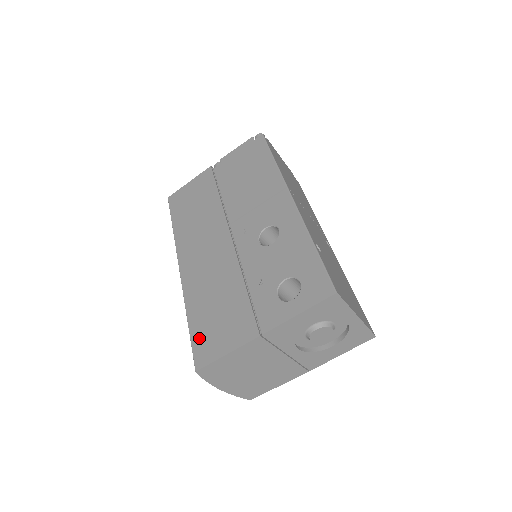
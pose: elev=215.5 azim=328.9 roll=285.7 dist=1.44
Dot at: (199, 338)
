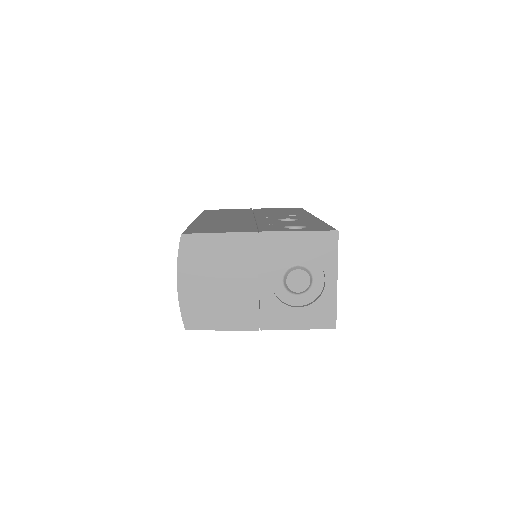
Dot at: (196, 229)
